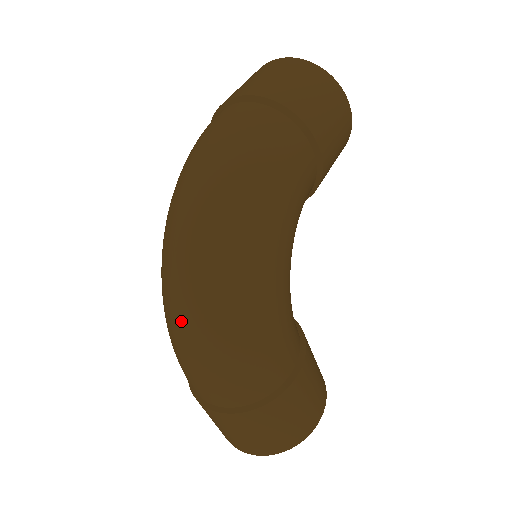
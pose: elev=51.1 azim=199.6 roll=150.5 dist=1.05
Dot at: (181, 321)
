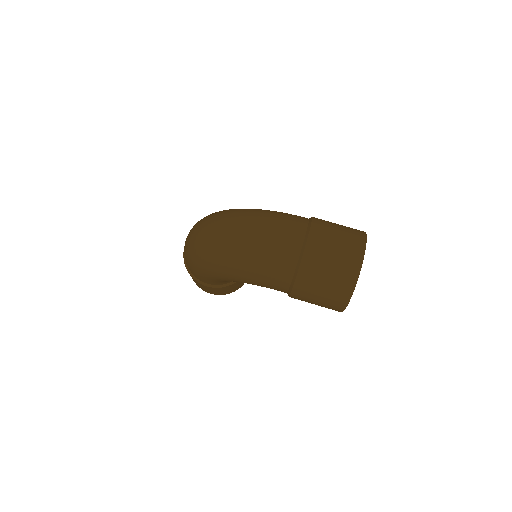
Dot at: (239, 234)
